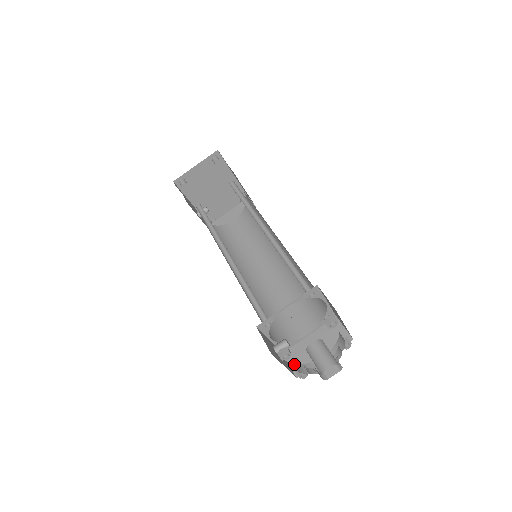
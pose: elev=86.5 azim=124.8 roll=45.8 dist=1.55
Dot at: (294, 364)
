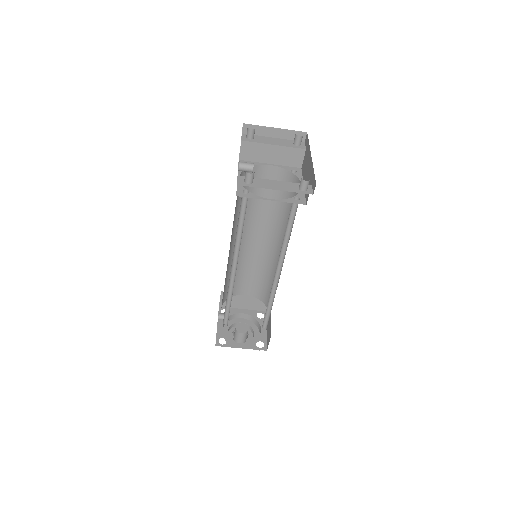
Dot at: (223, 324)
